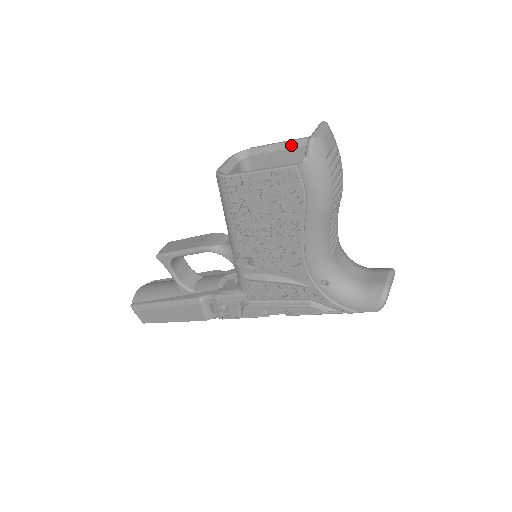
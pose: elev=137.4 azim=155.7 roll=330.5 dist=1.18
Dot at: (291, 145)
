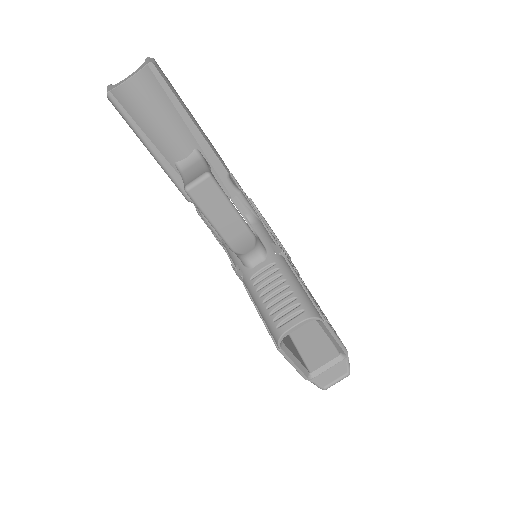
Dot at: (335, 343)
